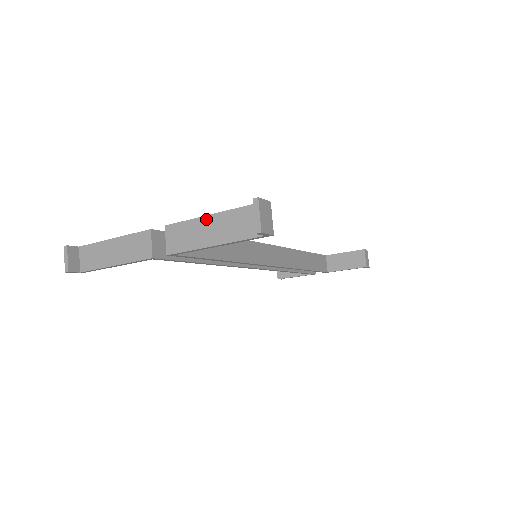
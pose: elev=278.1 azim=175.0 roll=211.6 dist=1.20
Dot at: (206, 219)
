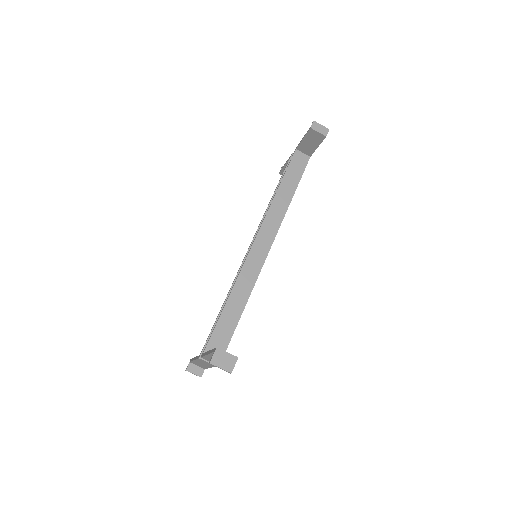
Dot at: (208, 356)
